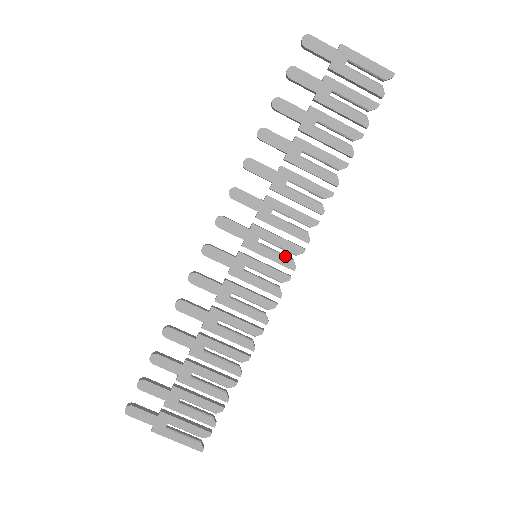
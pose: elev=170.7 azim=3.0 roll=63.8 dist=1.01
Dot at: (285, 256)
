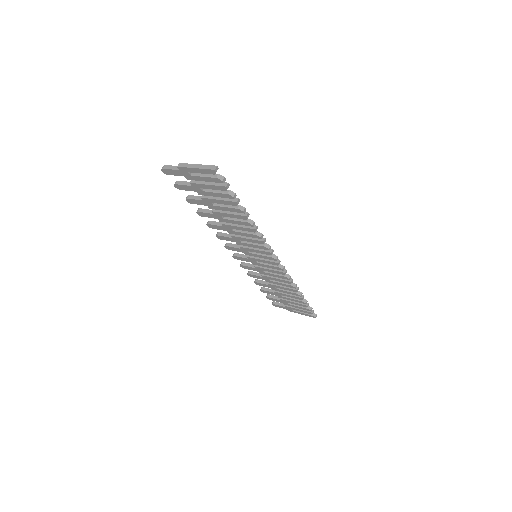
Dot at: (266, 256)
